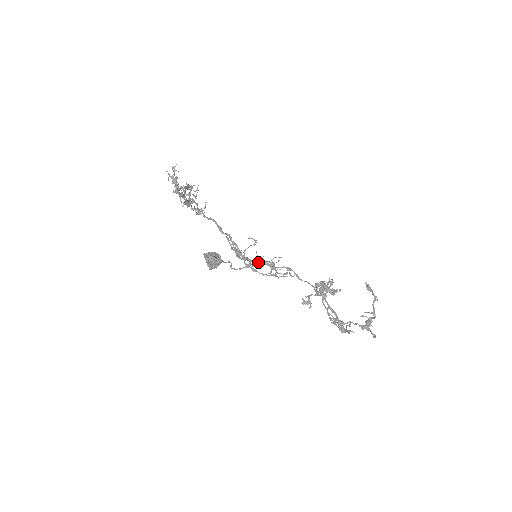
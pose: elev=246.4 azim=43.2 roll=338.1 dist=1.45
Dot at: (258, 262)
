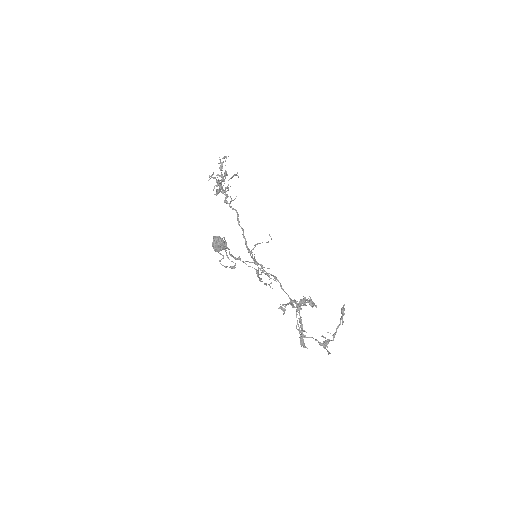
Dot at: occluded
